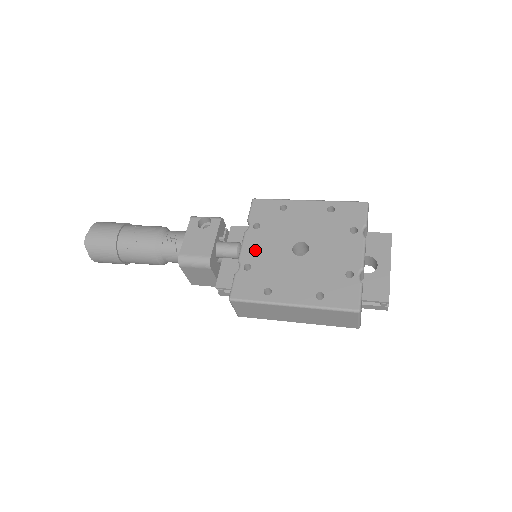
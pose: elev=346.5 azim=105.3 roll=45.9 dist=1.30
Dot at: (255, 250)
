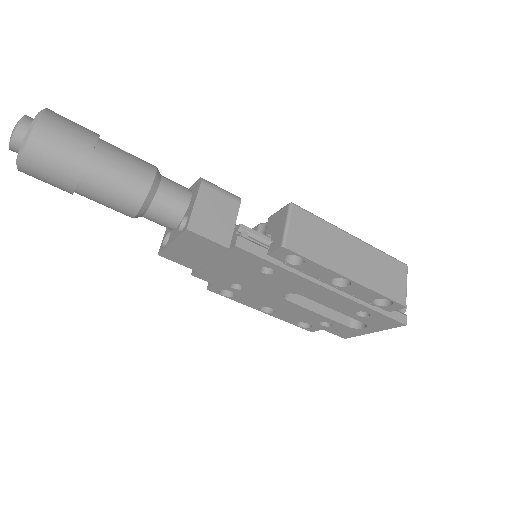
Dot at: occluded
